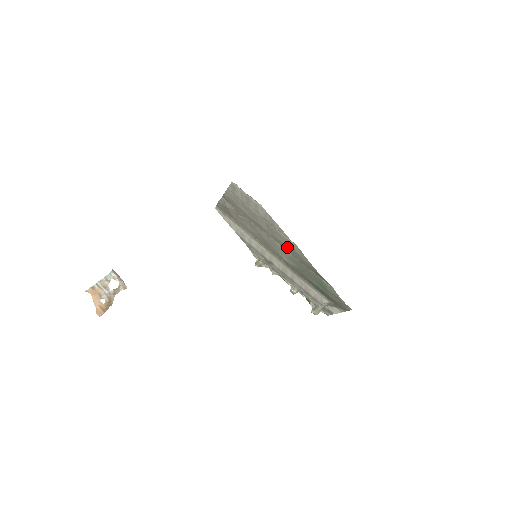
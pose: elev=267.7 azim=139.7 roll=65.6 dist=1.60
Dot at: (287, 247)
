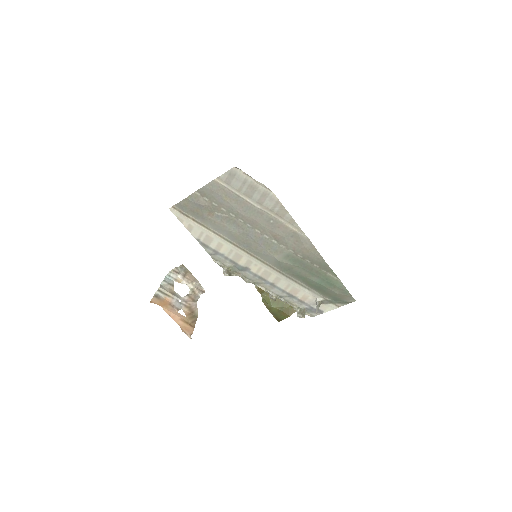
Dot at: (289, 242)
